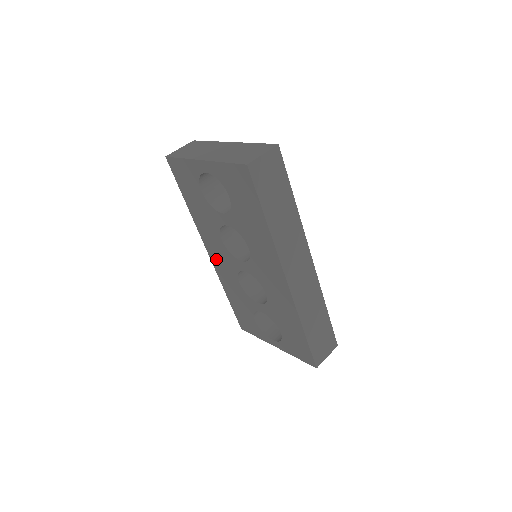
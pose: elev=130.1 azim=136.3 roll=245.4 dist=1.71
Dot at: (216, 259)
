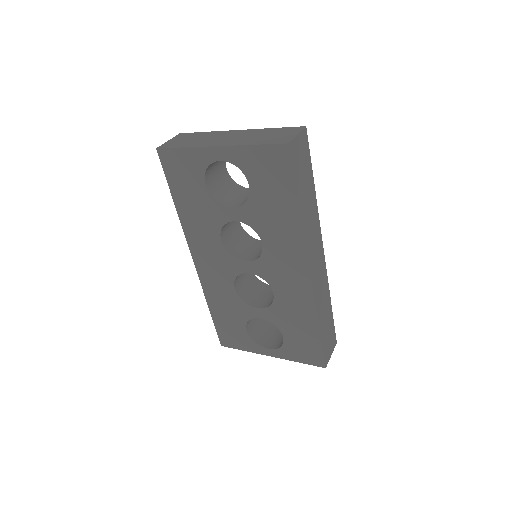
Dot at: (205, 266)
